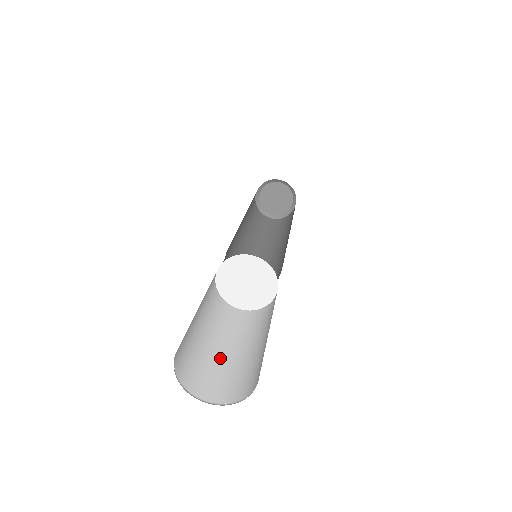
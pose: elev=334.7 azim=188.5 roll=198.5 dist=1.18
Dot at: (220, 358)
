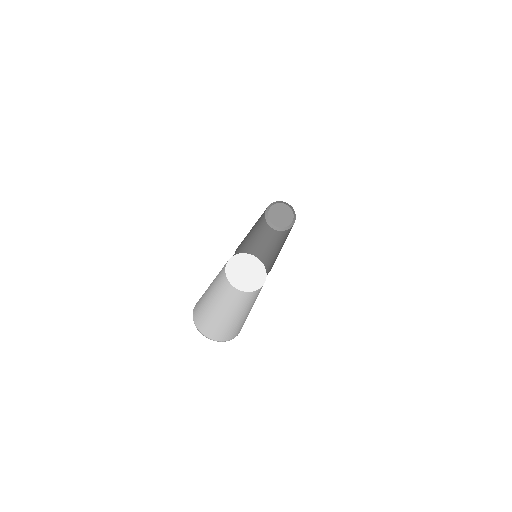
Dot at: (234, 320)
